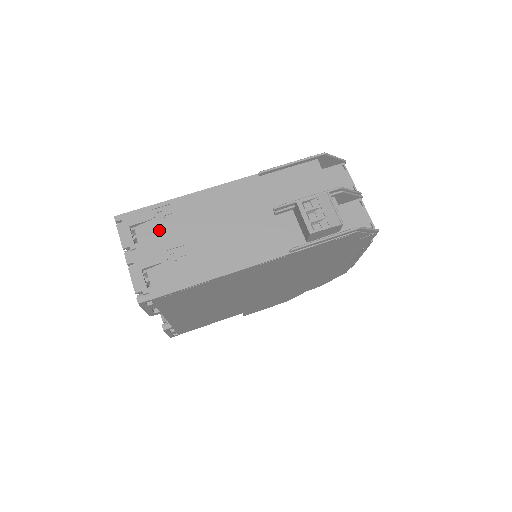
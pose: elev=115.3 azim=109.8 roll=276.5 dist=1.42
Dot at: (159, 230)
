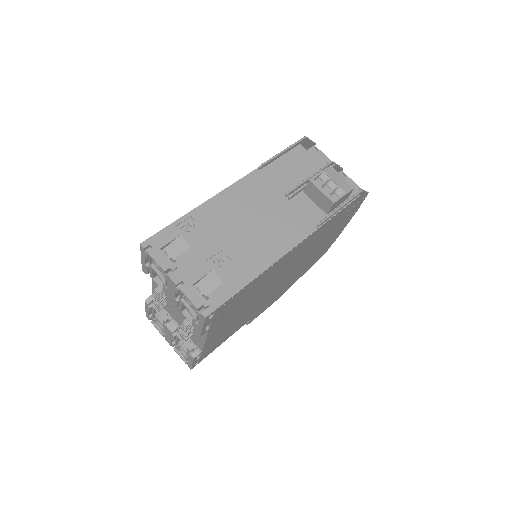
Dot at: (192, 243)
